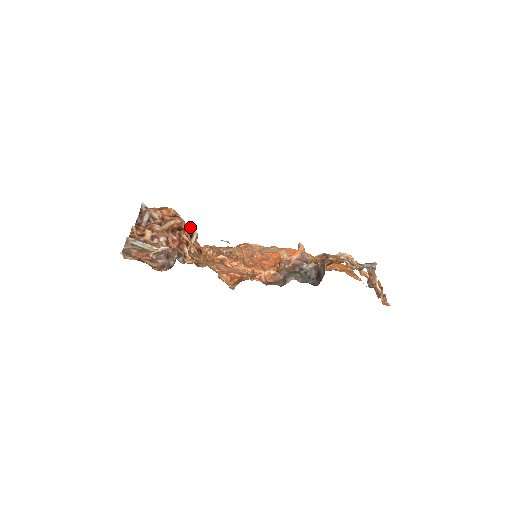
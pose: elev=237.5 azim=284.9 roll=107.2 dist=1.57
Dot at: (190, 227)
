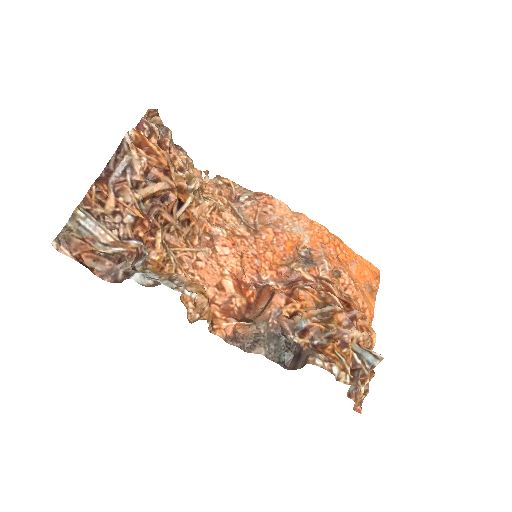
Dot at: (187, 185)
